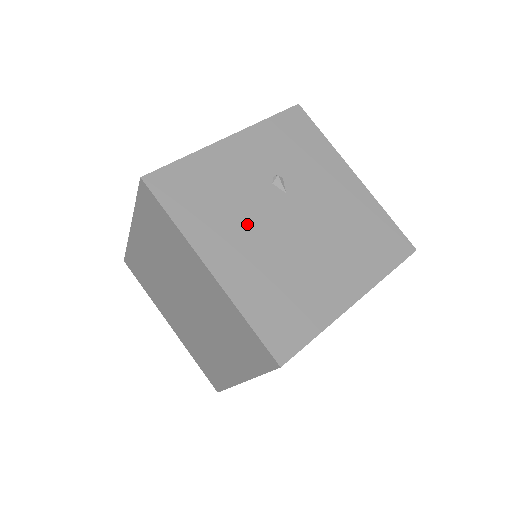
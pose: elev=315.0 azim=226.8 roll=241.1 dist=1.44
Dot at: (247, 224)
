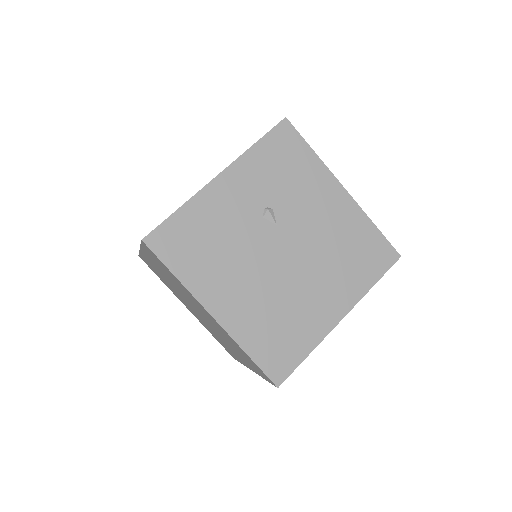
Dot at: (242, 265)
